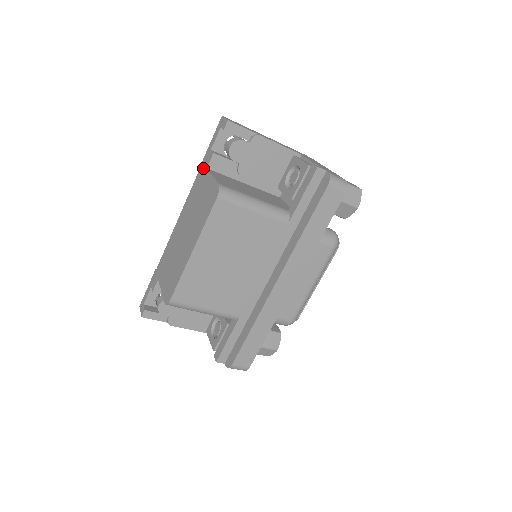
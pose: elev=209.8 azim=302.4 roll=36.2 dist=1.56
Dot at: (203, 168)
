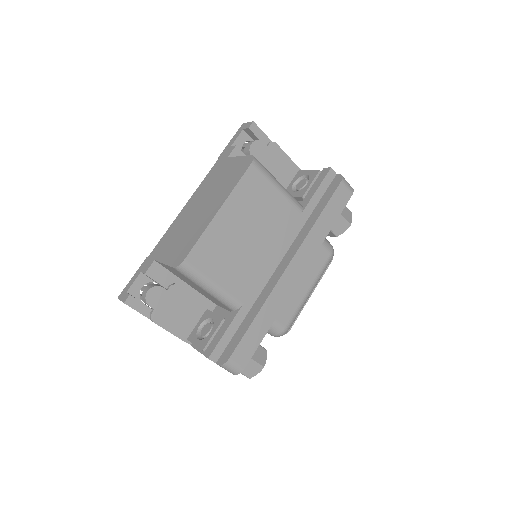
Dot at: (221, 160)
